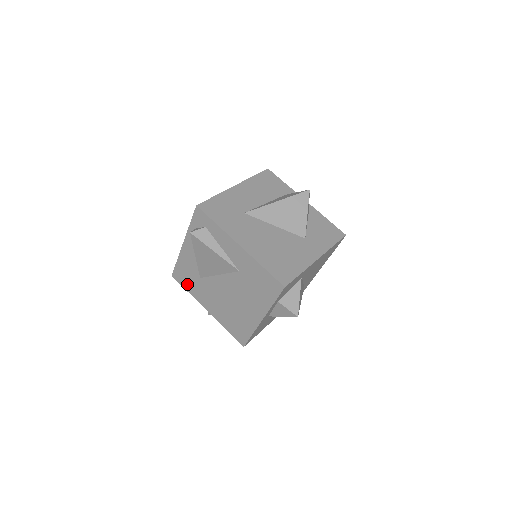
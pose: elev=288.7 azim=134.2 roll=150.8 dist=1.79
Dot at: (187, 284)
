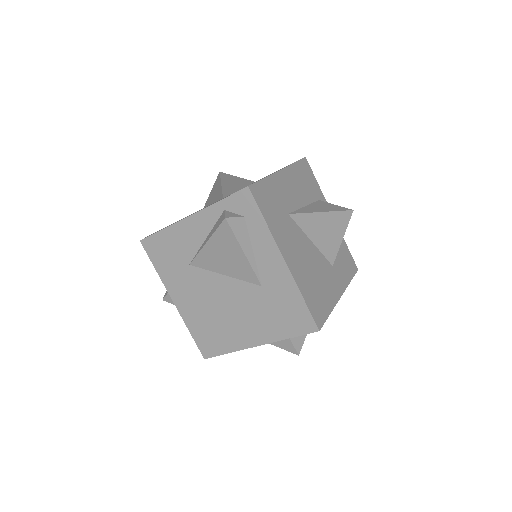
Dot at: (161, 261)
